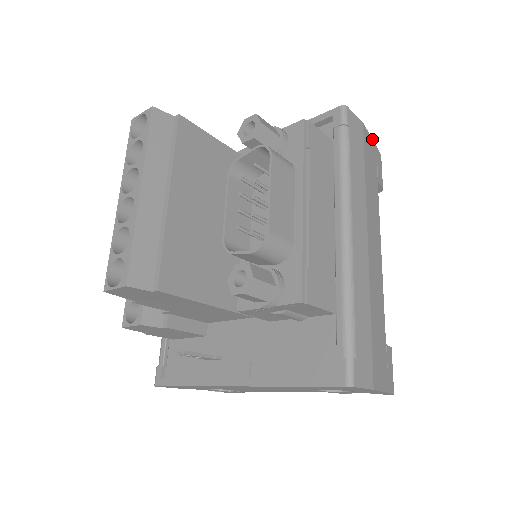
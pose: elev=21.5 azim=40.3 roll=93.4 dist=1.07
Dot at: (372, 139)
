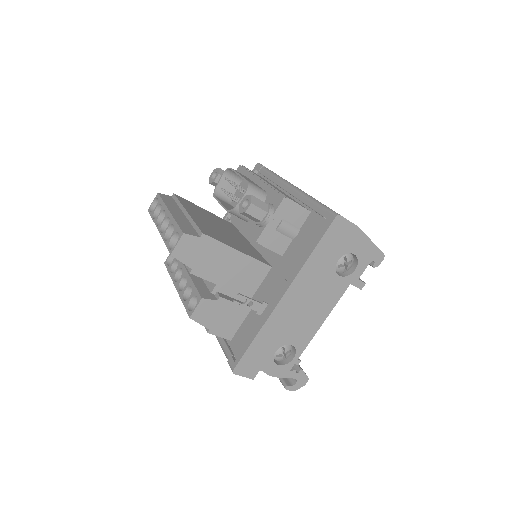
Dot at: occluded
